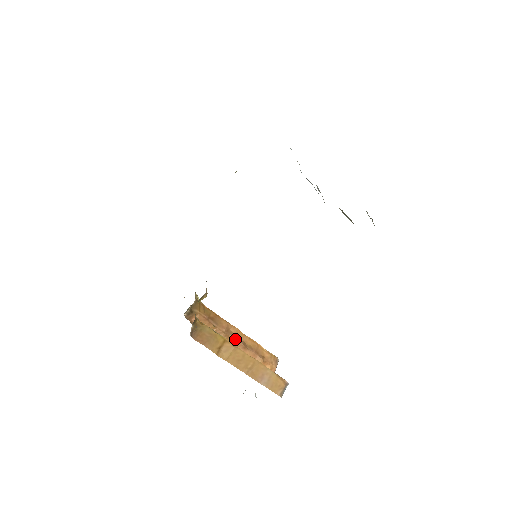
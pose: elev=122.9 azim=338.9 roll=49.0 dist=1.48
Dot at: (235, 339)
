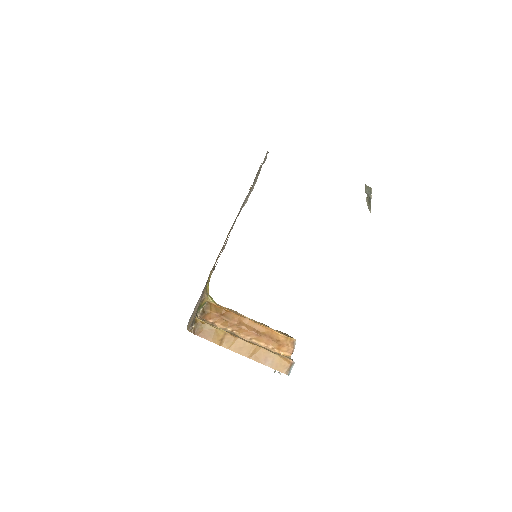
Dot at: (247, 329)
